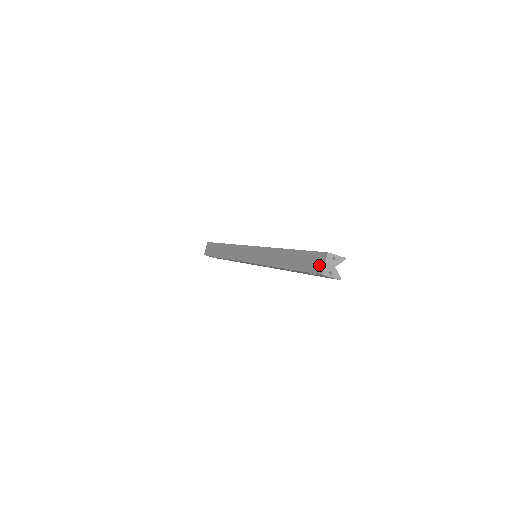
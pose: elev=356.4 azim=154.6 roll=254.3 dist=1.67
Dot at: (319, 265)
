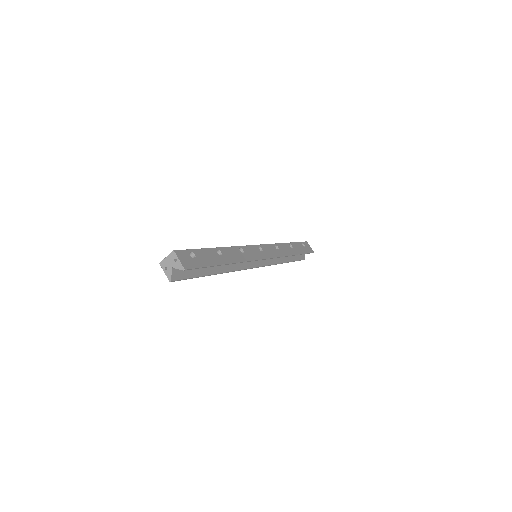
Dot at: occluded
